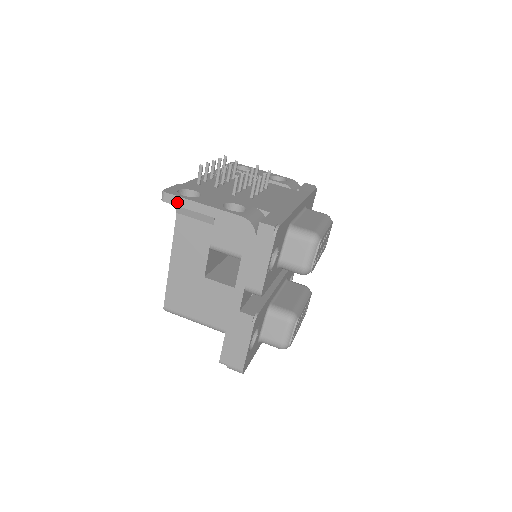
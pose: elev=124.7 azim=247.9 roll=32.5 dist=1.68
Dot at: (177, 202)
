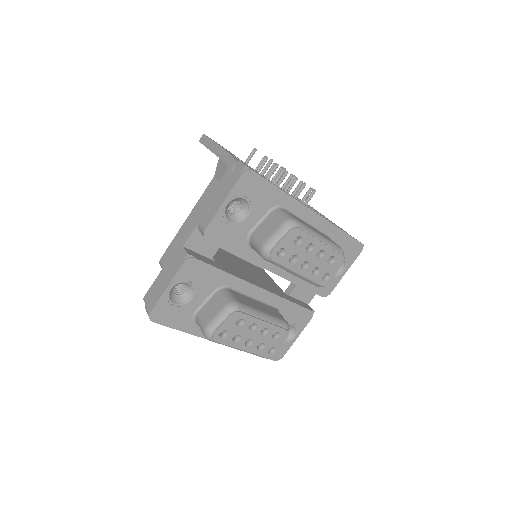
Dot at: (205, 142)
